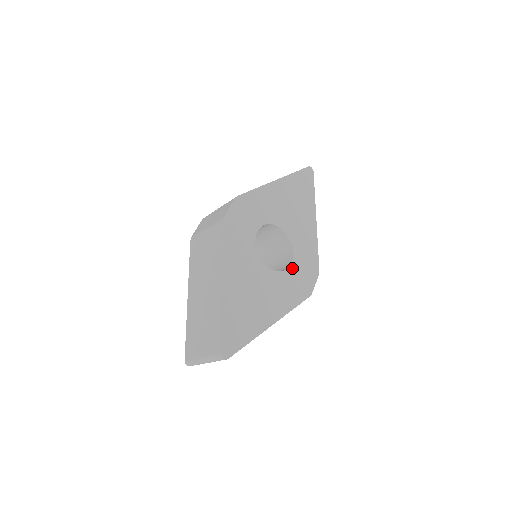
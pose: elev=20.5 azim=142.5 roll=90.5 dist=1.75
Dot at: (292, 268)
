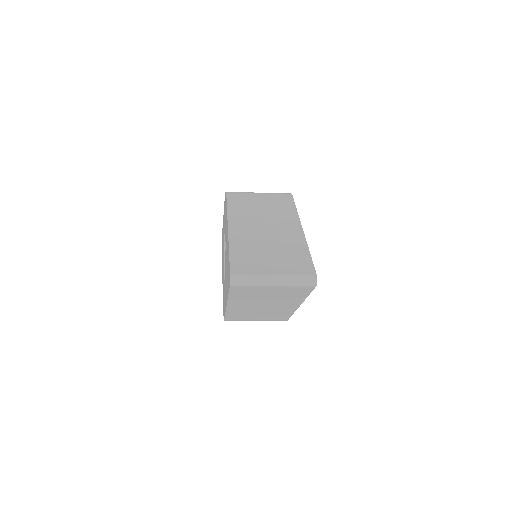
Dot at: occluded
